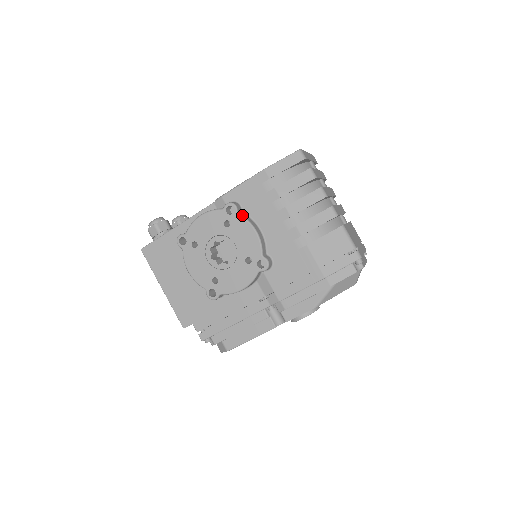
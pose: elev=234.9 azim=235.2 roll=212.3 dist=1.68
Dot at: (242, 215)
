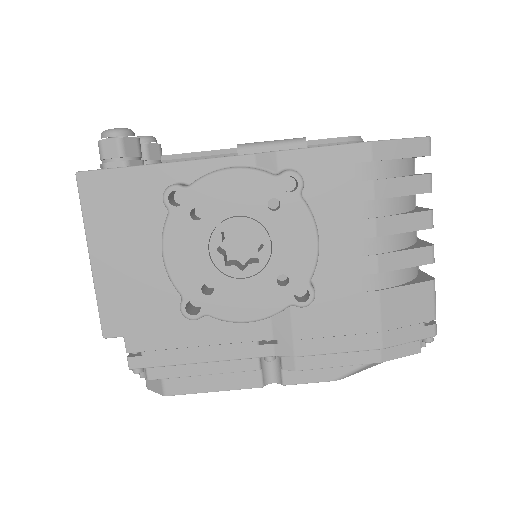
Dot at: occluded
